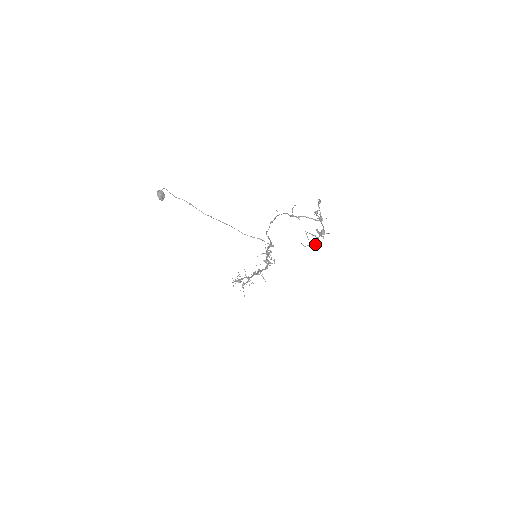
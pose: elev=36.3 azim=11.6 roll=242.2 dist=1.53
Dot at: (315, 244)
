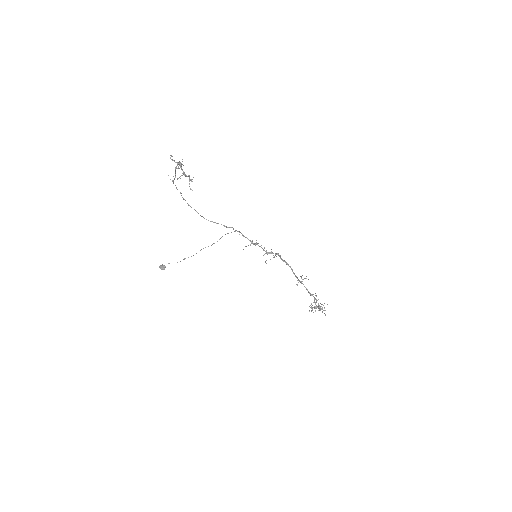
Dot at: (189, 179)
